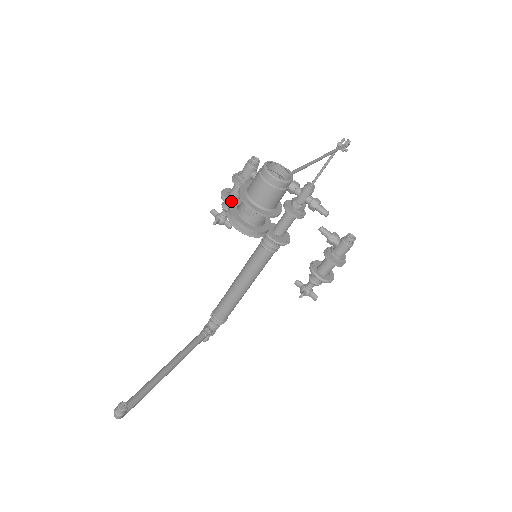
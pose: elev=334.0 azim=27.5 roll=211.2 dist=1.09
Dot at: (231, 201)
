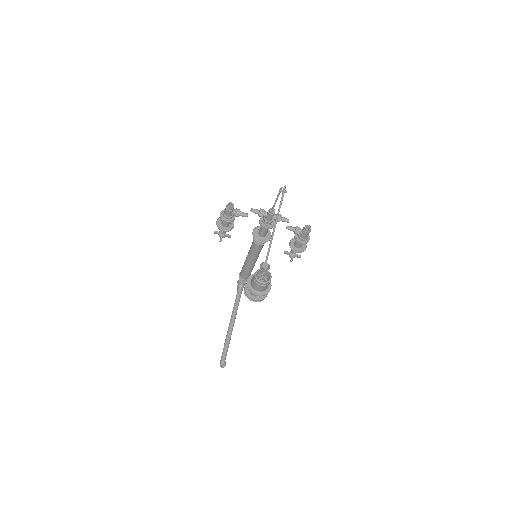
Dot at: (226, 229)
